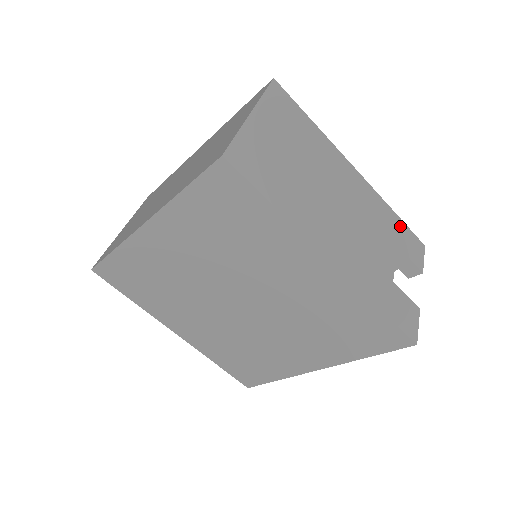
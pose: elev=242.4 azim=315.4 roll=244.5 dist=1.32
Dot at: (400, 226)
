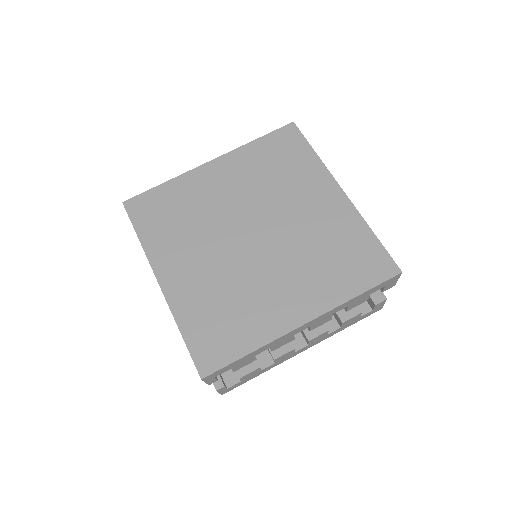
Dot at: occluded
